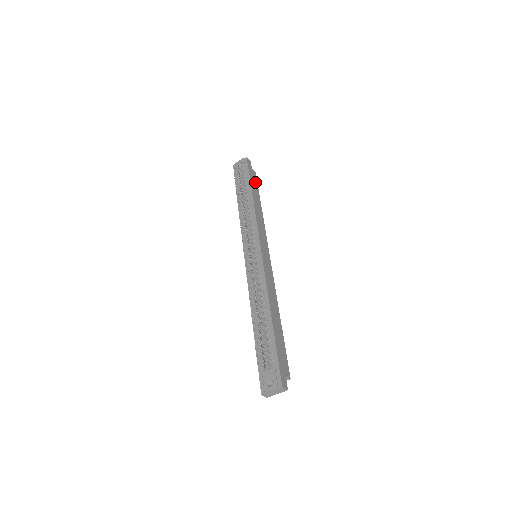
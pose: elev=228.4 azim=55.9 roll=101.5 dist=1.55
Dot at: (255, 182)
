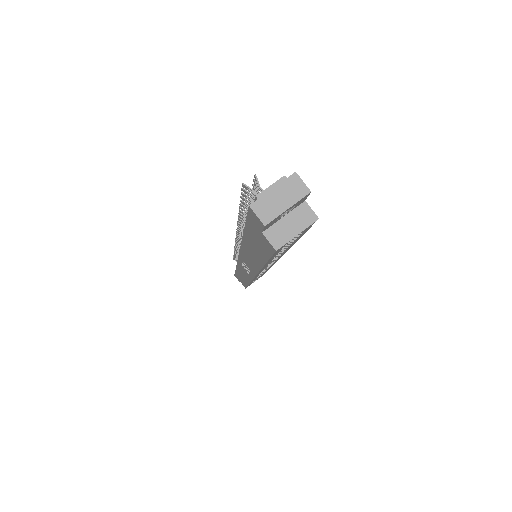
Dot at: occluded
